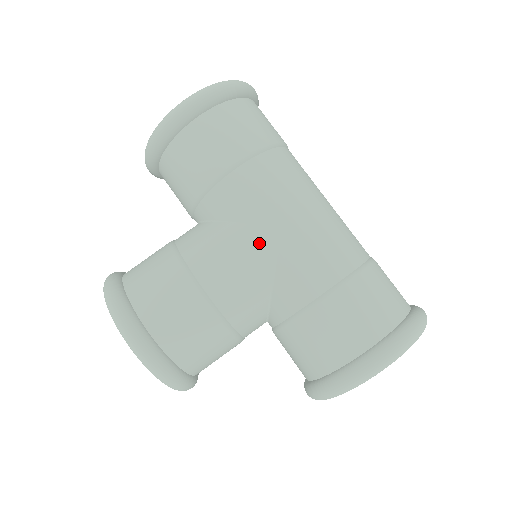
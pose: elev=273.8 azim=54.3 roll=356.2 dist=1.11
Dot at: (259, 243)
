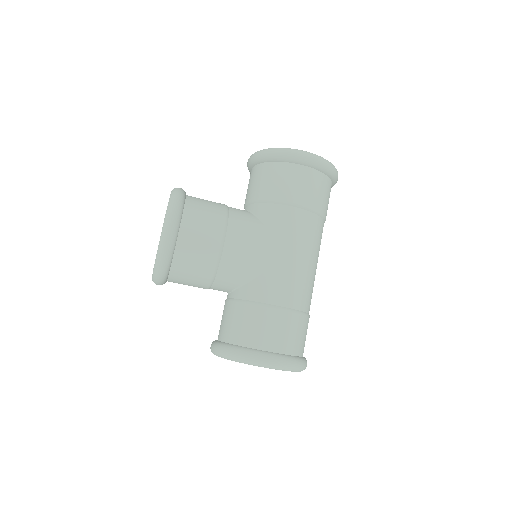
Dot at: (271, 251)
